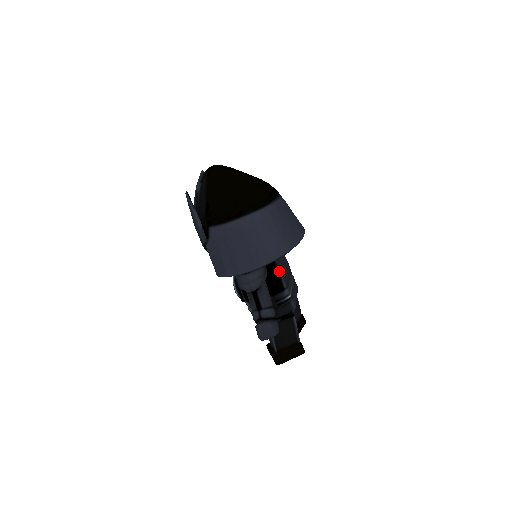
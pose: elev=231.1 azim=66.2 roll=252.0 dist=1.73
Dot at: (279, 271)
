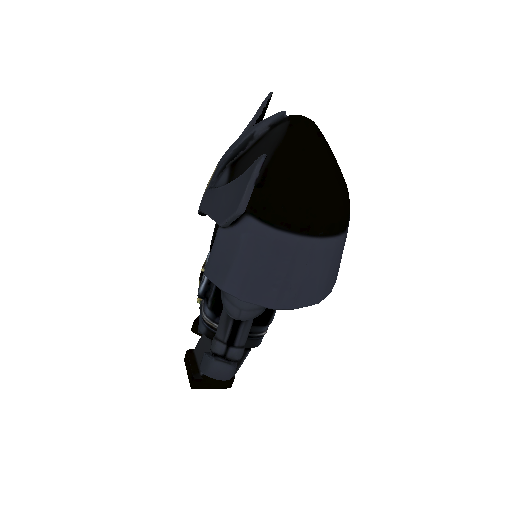
Dot at: occluded
